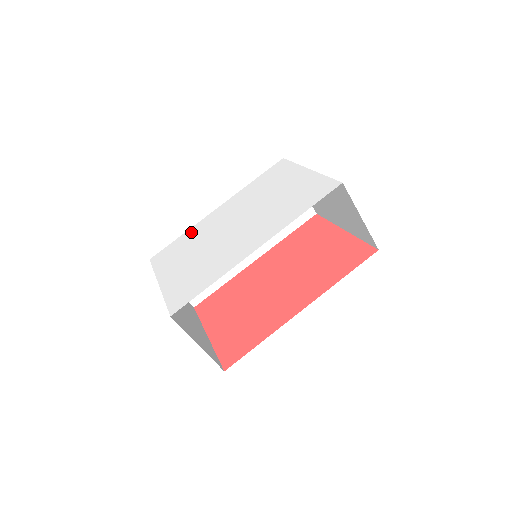
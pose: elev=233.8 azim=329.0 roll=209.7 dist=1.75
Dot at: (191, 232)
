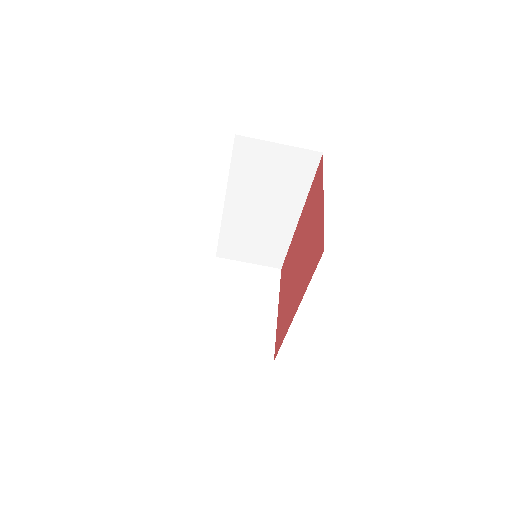
Dot at: occluded
